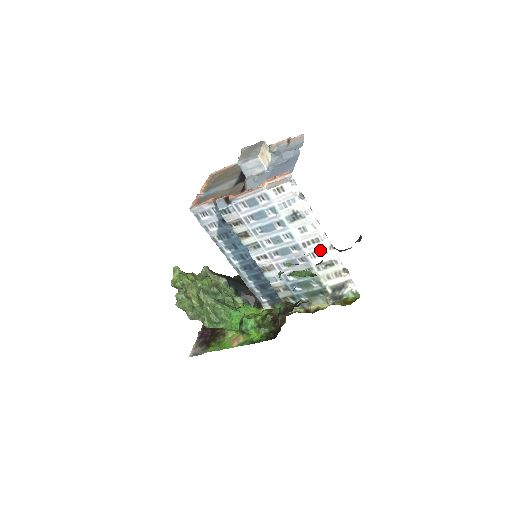
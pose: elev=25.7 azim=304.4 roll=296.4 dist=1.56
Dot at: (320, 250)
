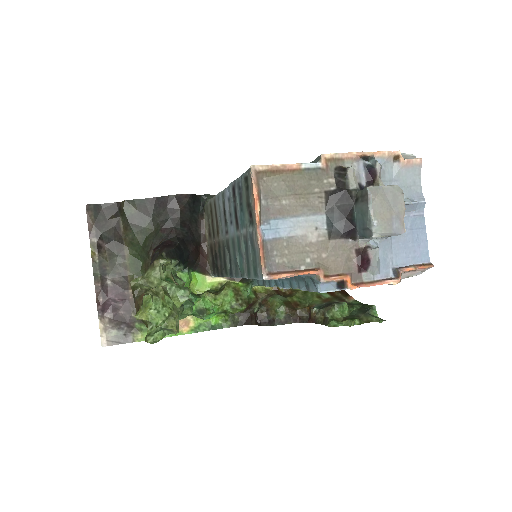
Dot at: occluded
